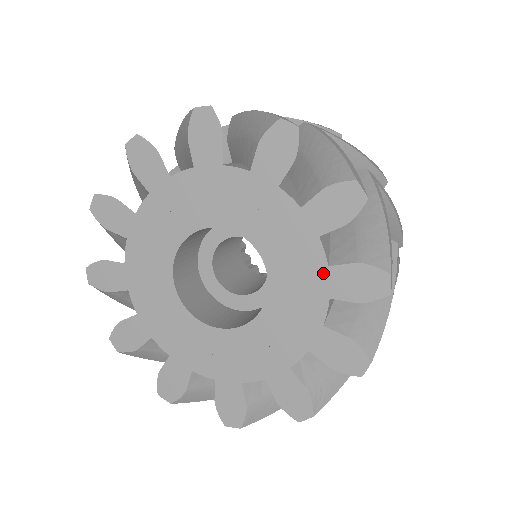
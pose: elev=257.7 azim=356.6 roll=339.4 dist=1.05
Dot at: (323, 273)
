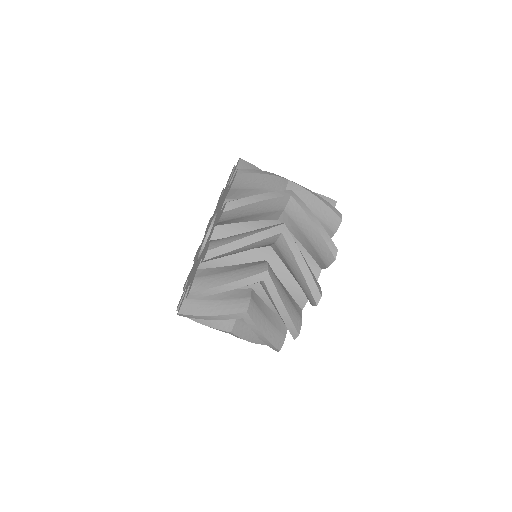
Dot at: occluded
